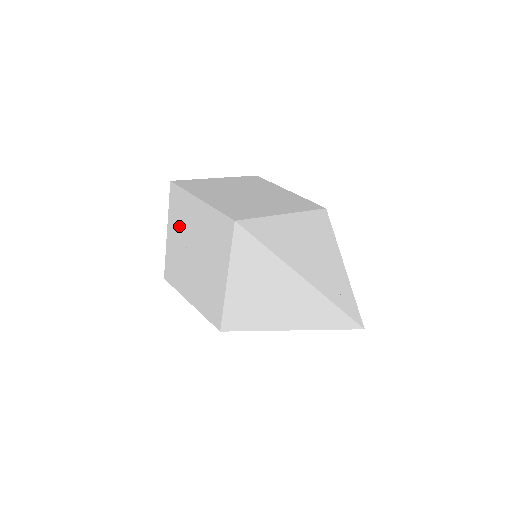
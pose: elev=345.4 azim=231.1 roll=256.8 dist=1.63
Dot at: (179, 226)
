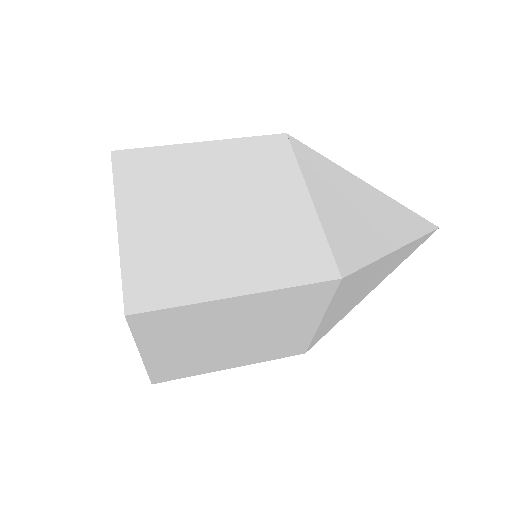
Dot at: (158, 195)
